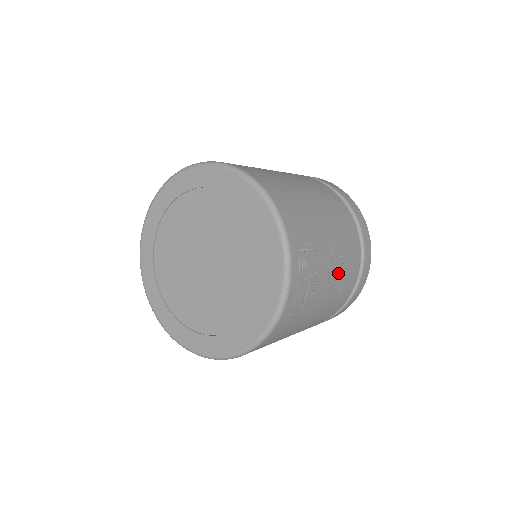
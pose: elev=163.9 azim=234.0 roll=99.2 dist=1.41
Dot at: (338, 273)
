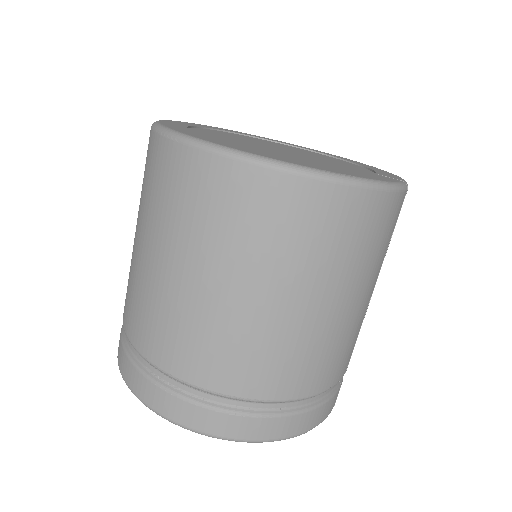
Dot at: occluded
